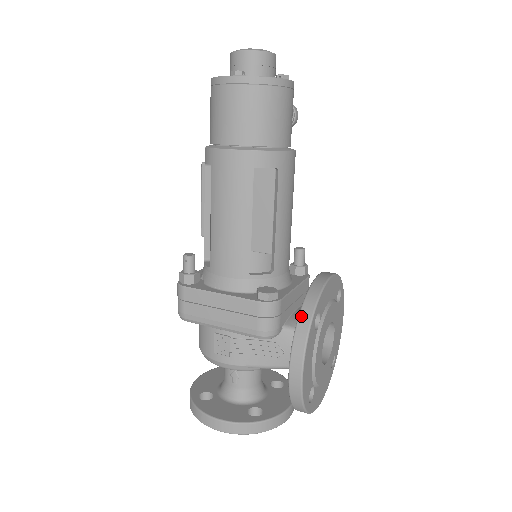
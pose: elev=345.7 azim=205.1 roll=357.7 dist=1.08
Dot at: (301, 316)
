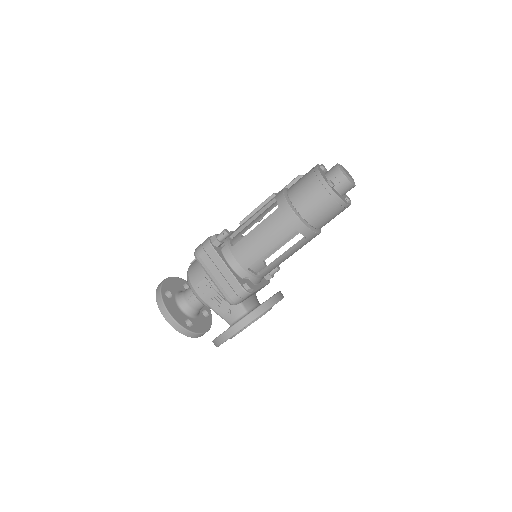
Dot at: (256, 311)
